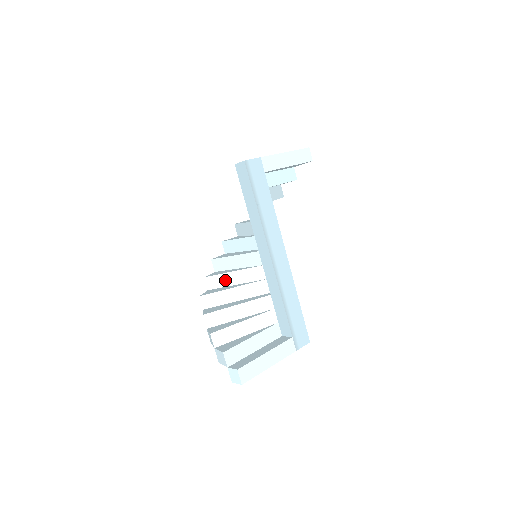
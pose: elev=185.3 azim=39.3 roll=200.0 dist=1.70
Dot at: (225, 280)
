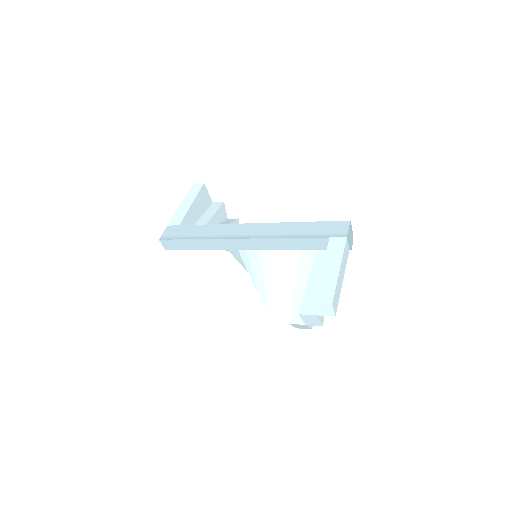
Dot at: (272, 295)
